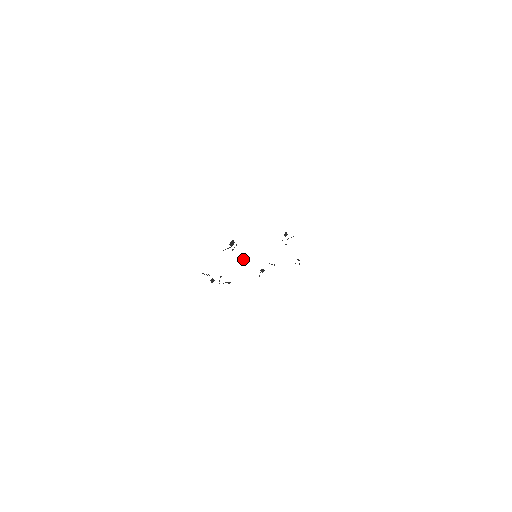
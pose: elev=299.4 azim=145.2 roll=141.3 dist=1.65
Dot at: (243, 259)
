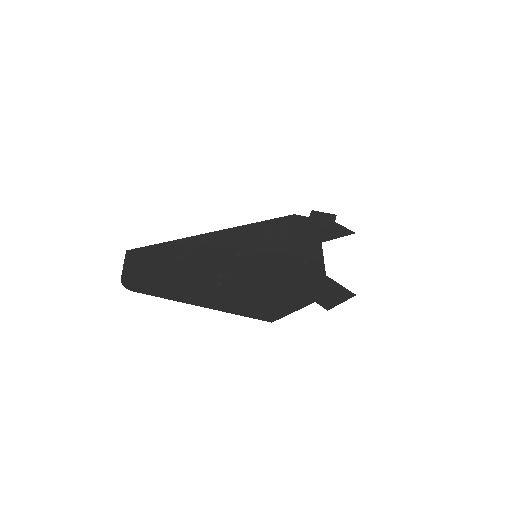
Dot at: (239, 251)
